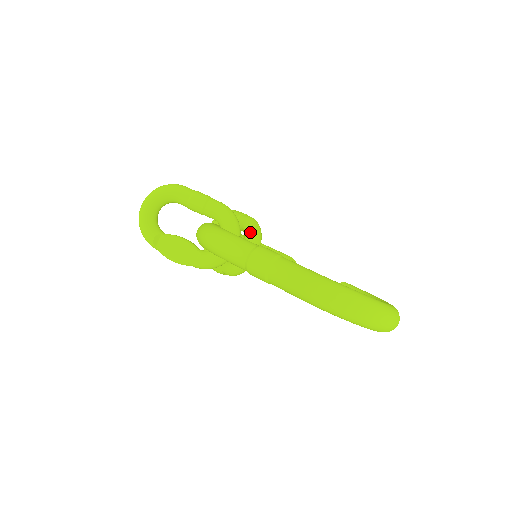
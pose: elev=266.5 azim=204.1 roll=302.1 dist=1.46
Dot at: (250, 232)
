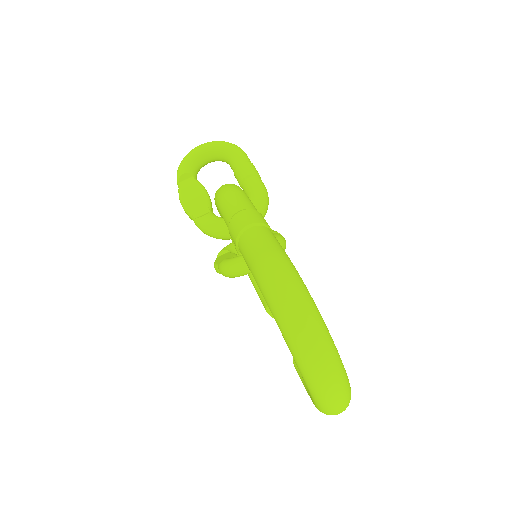
Dot at: occluded
